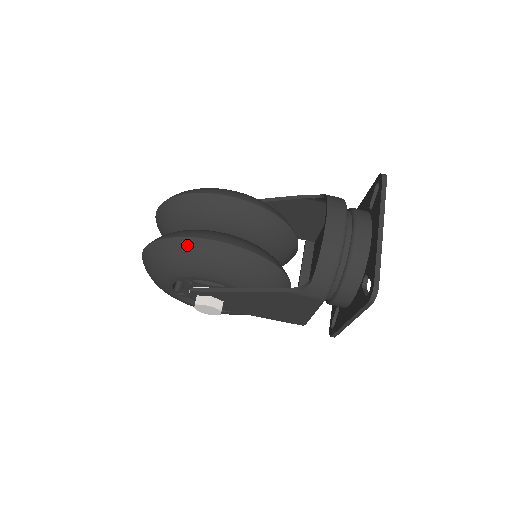
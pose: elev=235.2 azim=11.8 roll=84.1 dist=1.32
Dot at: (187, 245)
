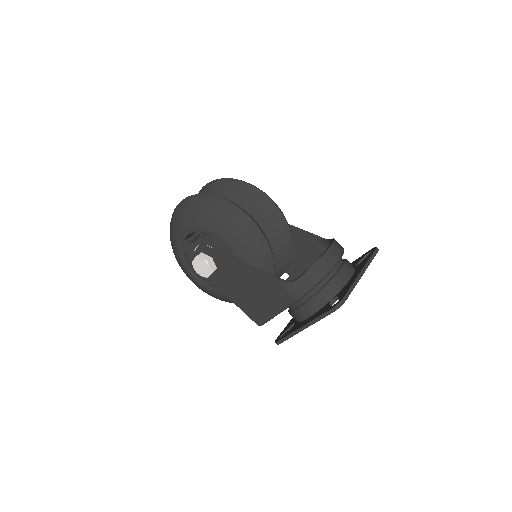
Dot at: (227, 207)
